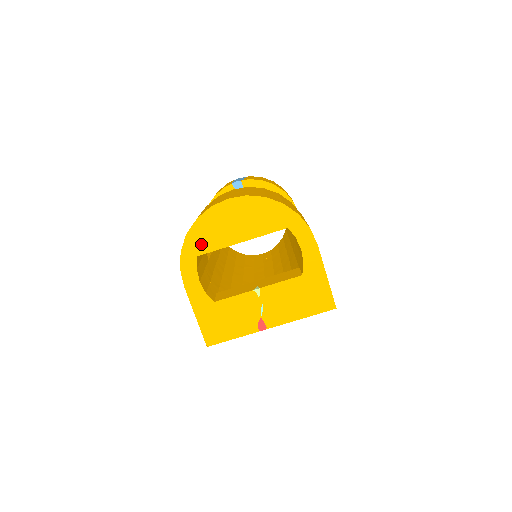
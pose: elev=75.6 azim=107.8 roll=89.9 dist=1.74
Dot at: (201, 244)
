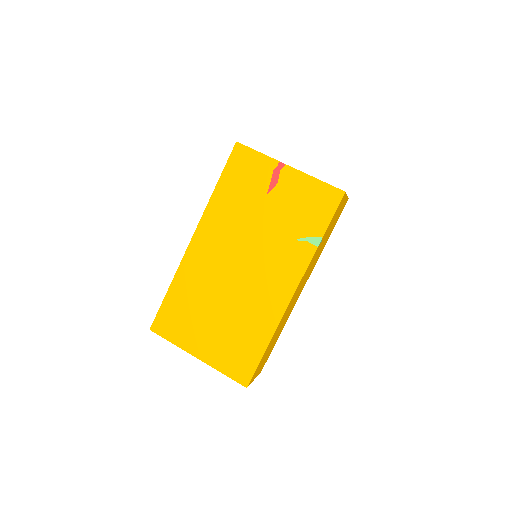
Dot at: occluded
